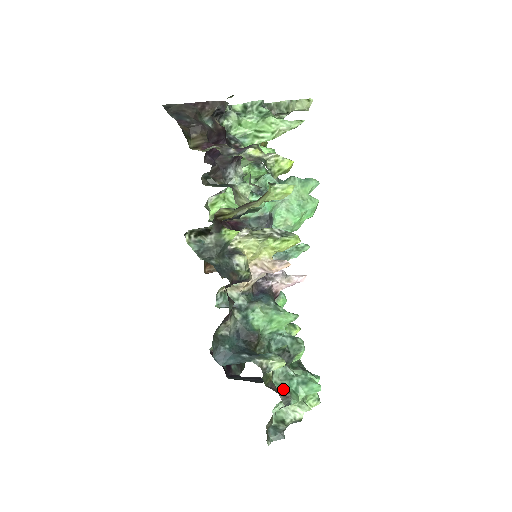
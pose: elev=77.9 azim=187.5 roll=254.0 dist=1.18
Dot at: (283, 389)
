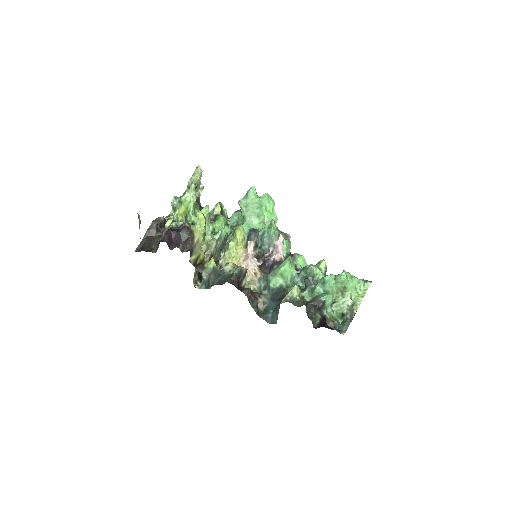
Dot at: (313, 299)
